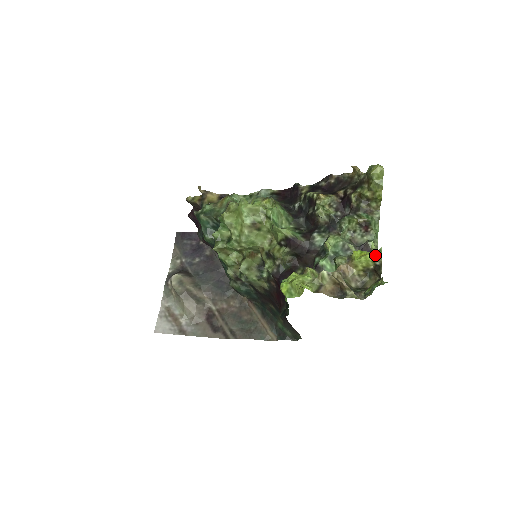
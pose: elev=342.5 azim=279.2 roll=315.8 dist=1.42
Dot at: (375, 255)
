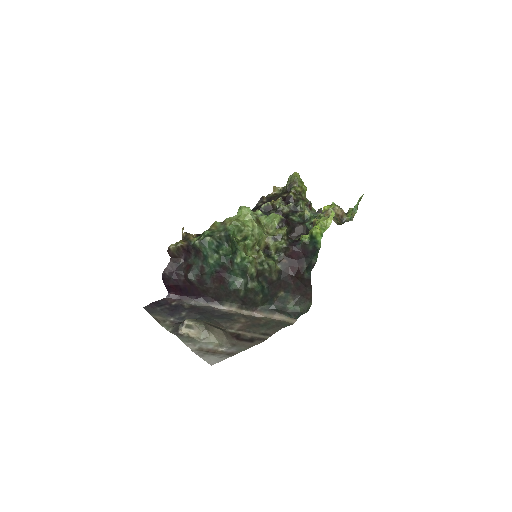
Dot at: (334, 205)
